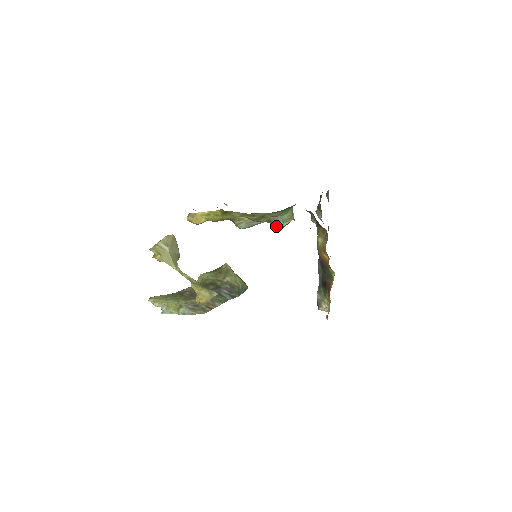
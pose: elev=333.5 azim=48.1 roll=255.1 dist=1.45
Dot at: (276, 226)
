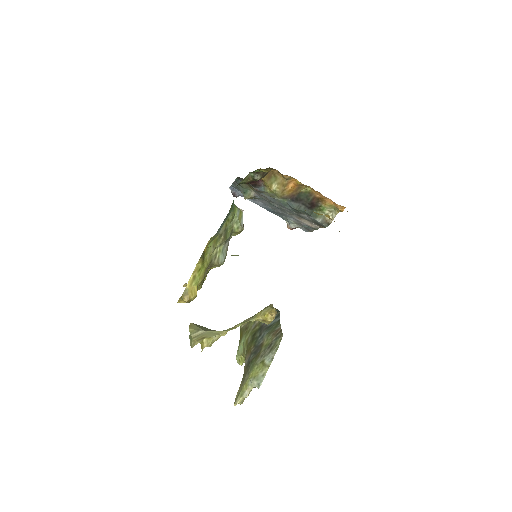
Dot at: (240, 228)
